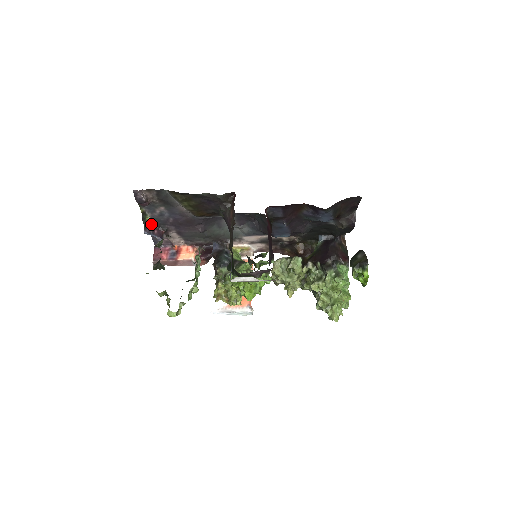
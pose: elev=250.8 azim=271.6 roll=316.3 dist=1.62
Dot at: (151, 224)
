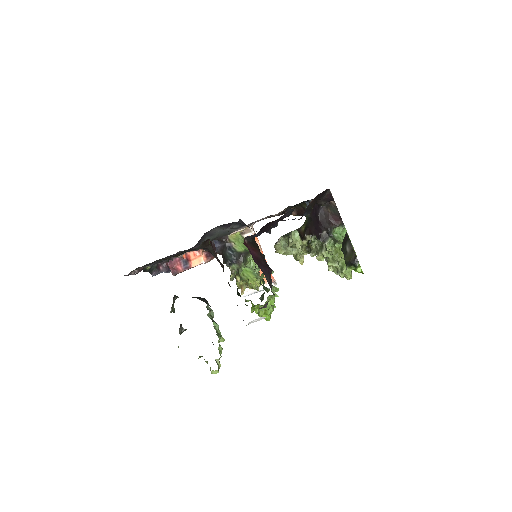
Dot at: (153, 267)
